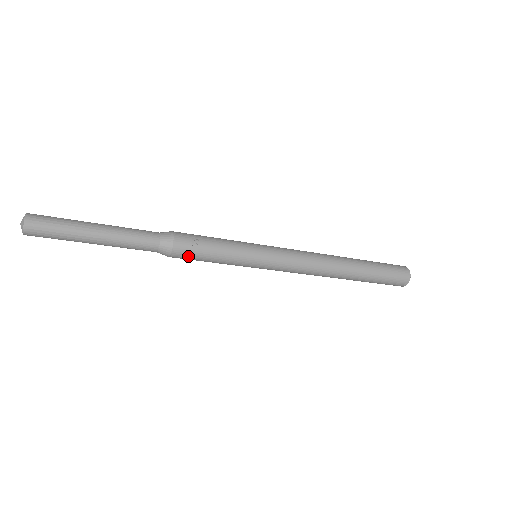
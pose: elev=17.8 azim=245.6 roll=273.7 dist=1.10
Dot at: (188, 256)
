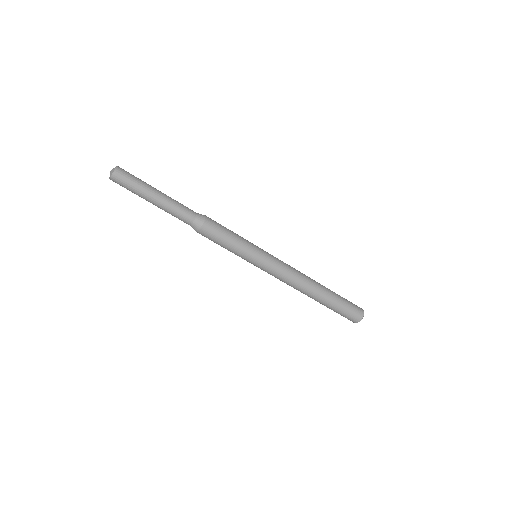
Dot at: (216, 226)
